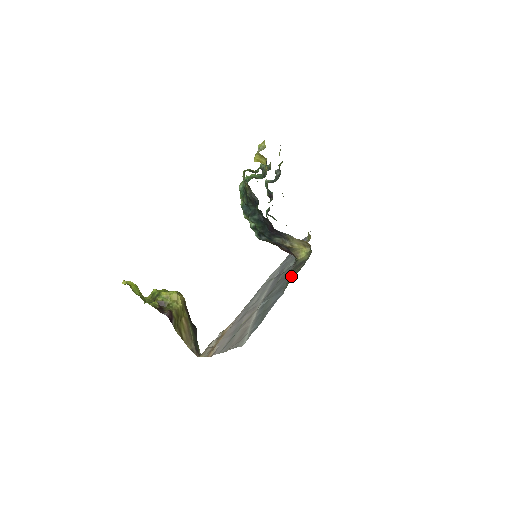
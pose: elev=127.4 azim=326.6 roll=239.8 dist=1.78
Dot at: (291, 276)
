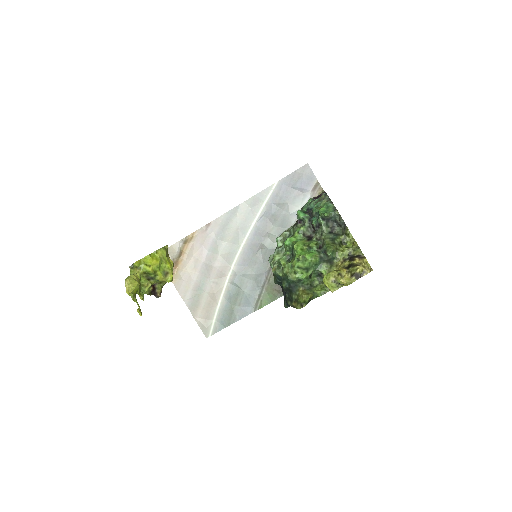
Dot at: (268, 292)
